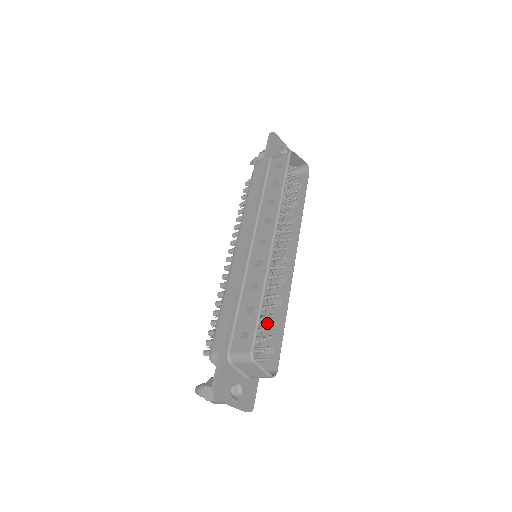
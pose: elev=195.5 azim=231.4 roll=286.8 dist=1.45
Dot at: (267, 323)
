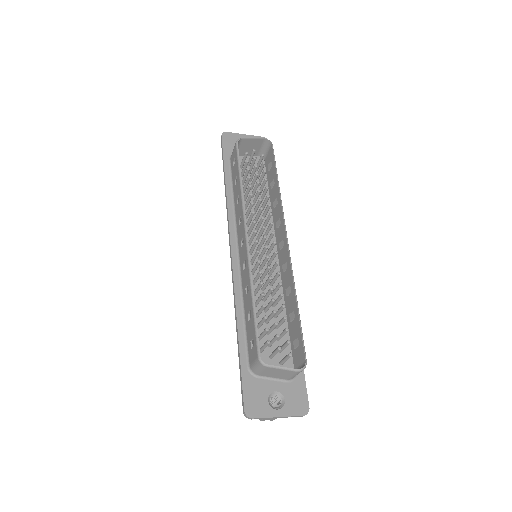
Dot at: (288, 316)
